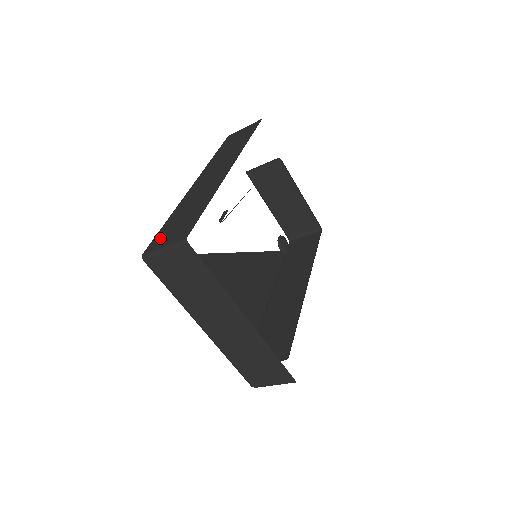
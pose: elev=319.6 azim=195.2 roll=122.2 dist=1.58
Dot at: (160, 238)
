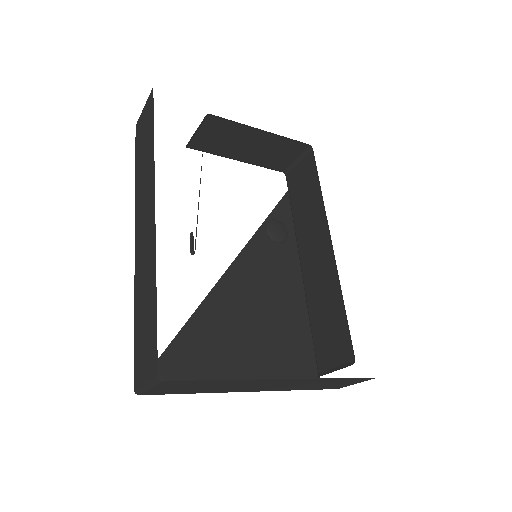
Dot at: (138, 362)
